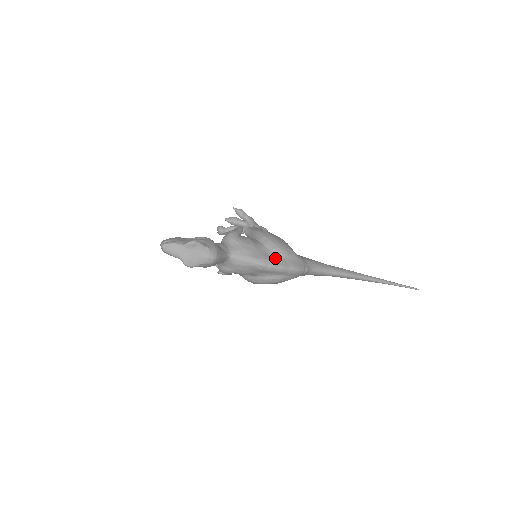
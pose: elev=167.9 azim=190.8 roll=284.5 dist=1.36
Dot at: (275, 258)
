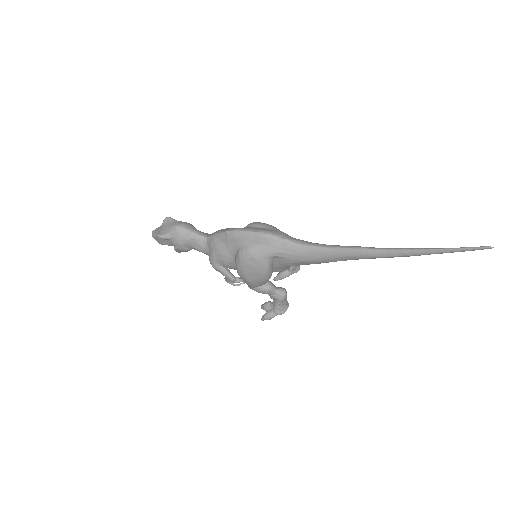
Dot at: occluded
